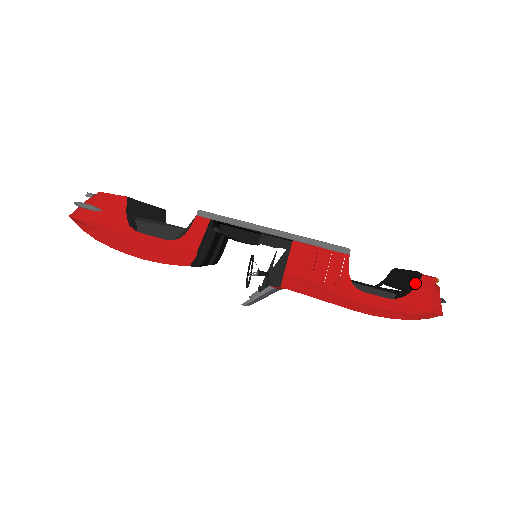
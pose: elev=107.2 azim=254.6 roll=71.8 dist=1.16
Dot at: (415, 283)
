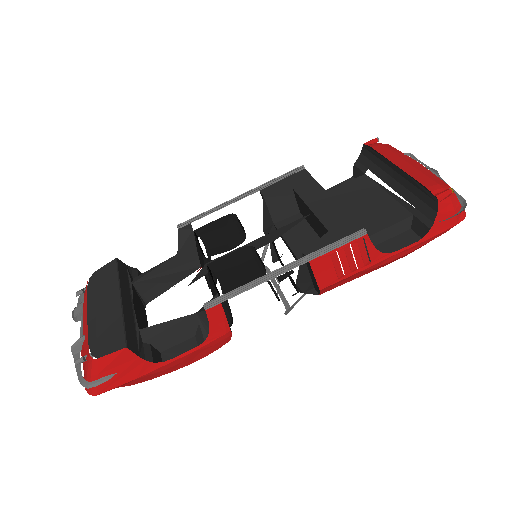
Dot at: (432, 206)
